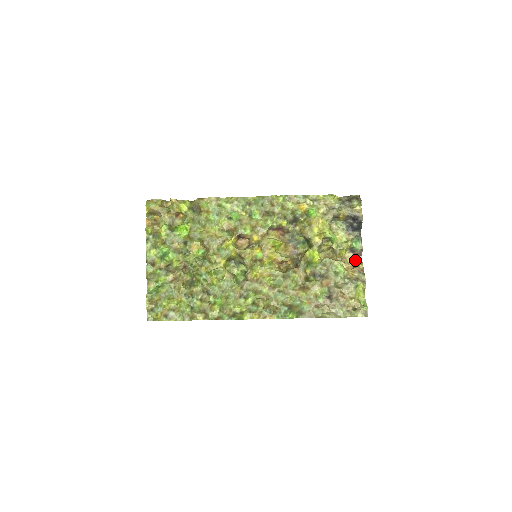
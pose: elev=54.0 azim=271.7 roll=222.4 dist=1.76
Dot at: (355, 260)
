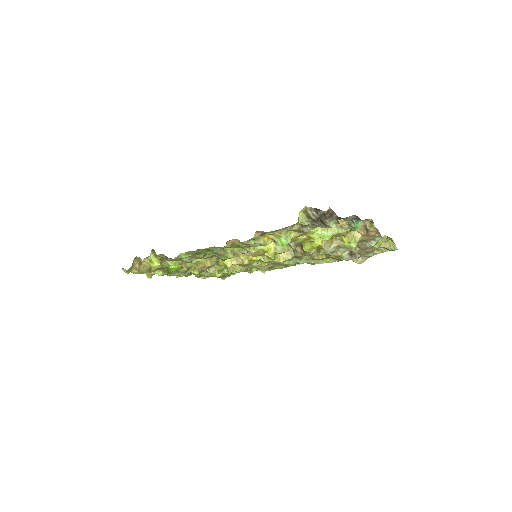
Dot at: occluded
